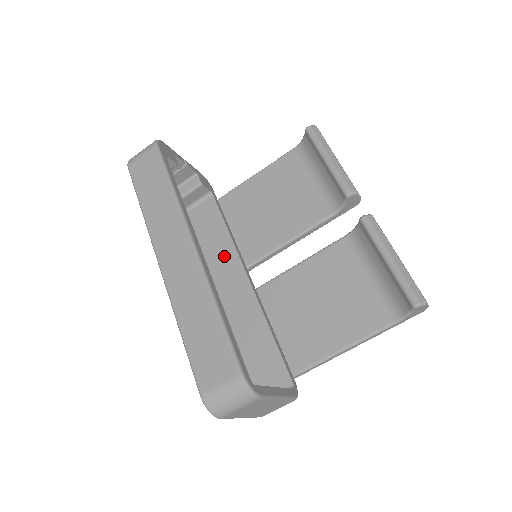
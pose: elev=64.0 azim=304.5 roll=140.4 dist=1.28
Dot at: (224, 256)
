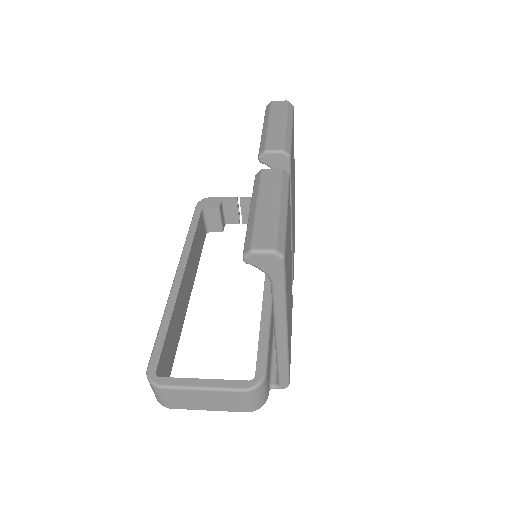
Dot at: occluded
